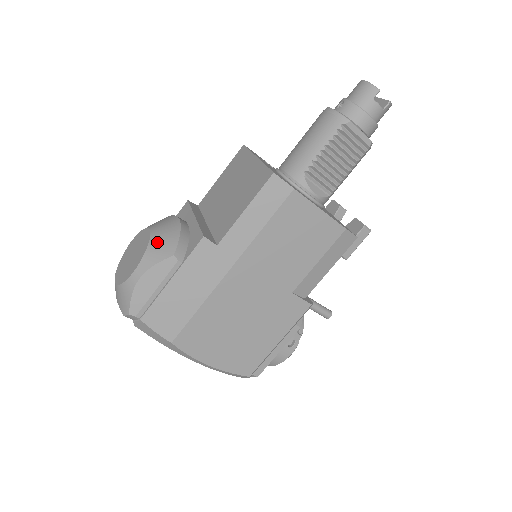
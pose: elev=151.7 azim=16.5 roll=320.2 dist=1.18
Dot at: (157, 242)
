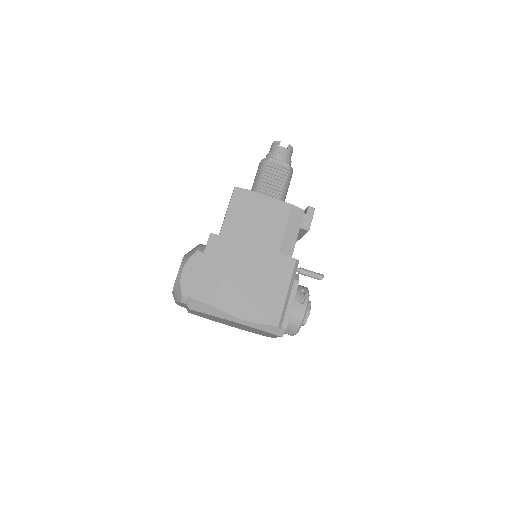
Dot at: (188, 253)
